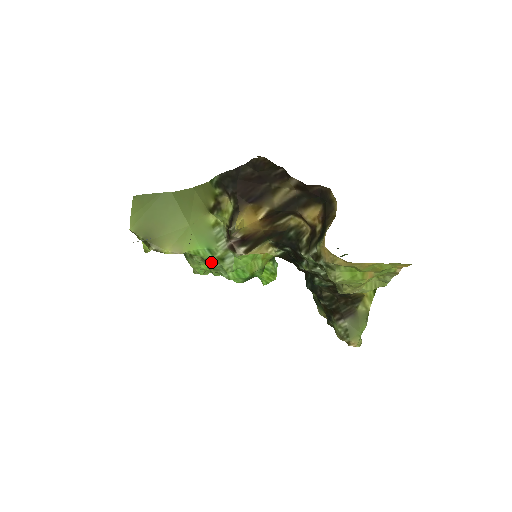
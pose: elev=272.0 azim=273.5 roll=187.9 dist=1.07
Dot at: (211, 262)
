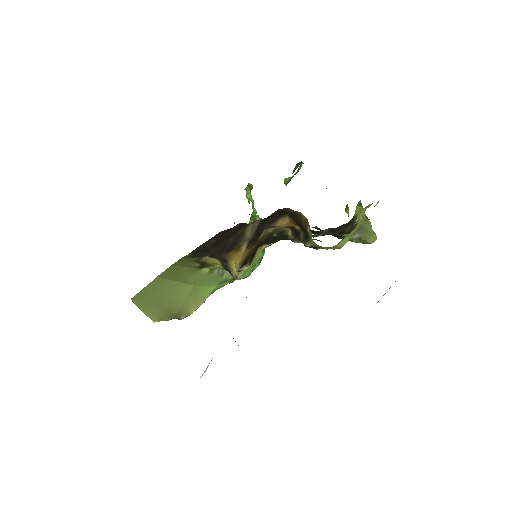
Dot at: occluded
